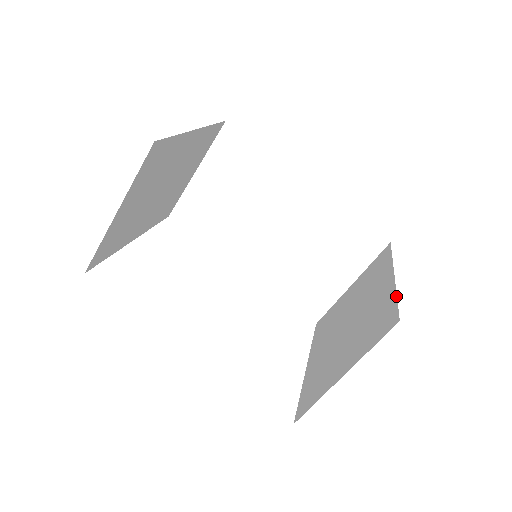
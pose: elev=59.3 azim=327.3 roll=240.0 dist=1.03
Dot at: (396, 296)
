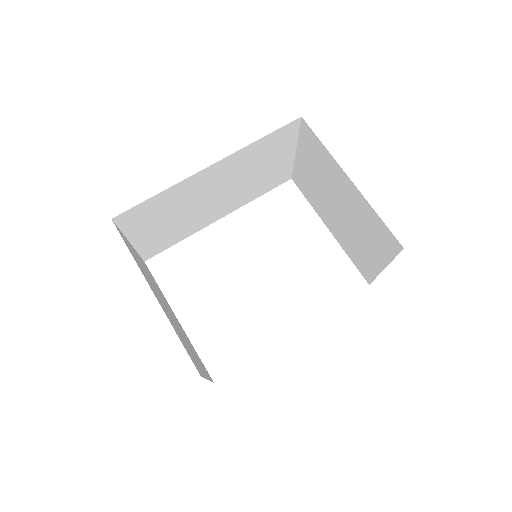
Dot at: (377, 215)
